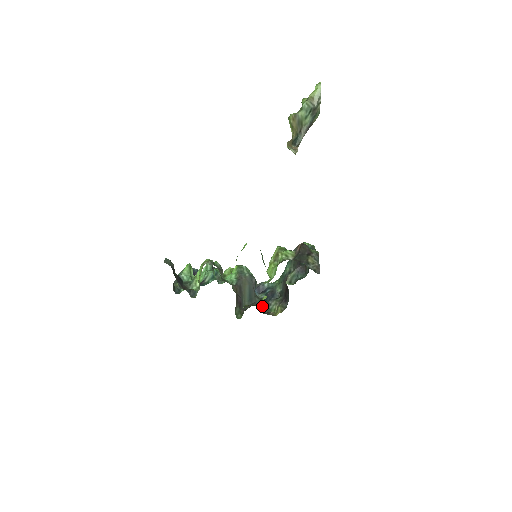
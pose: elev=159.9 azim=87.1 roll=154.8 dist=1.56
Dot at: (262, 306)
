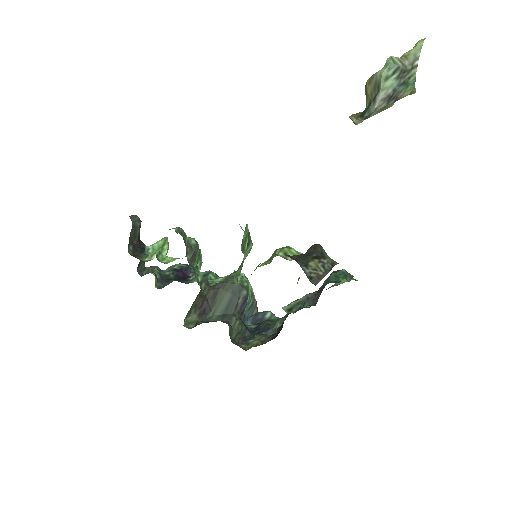
Dot at: (239, 334)
